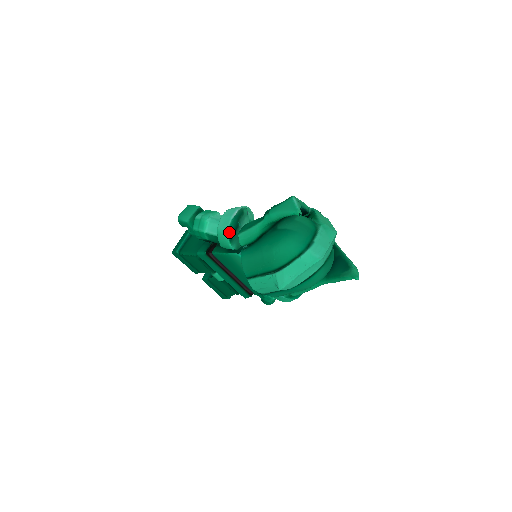
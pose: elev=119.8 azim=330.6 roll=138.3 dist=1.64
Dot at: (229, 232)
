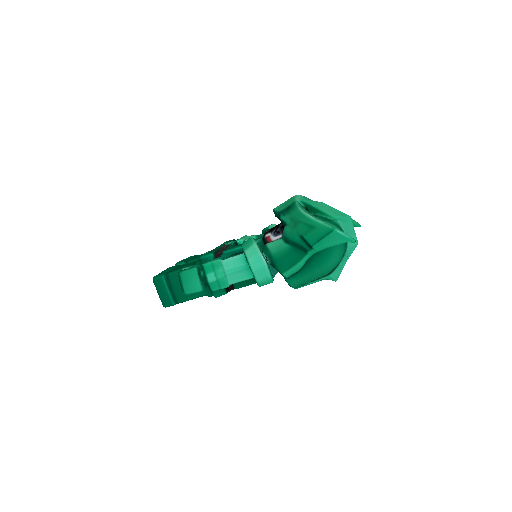
Dot at: (272, 278)
